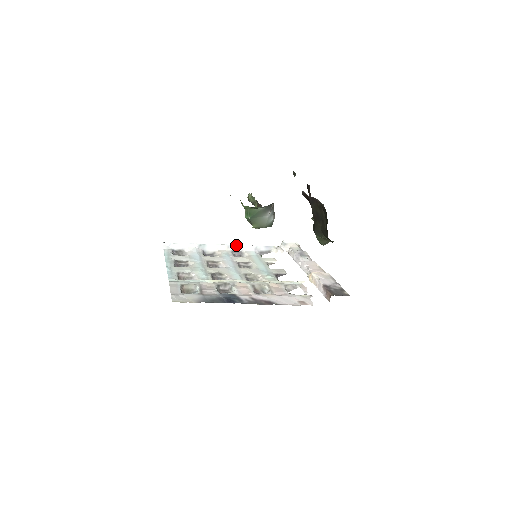
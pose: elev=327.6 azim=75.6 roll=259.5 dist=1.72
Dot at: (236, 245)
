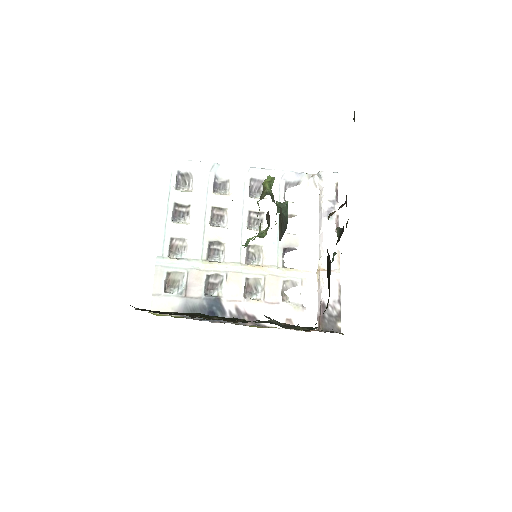
Dot at: (259, 169)
